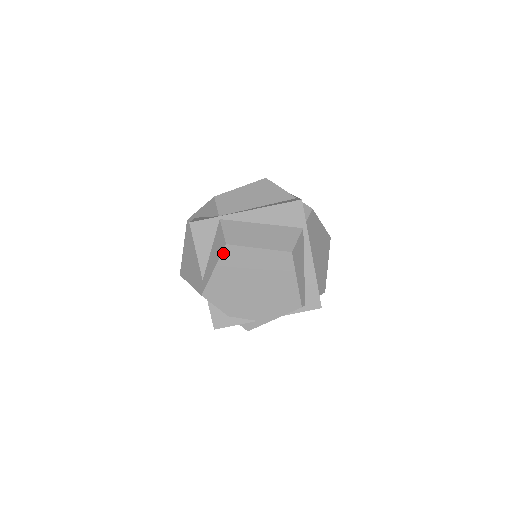
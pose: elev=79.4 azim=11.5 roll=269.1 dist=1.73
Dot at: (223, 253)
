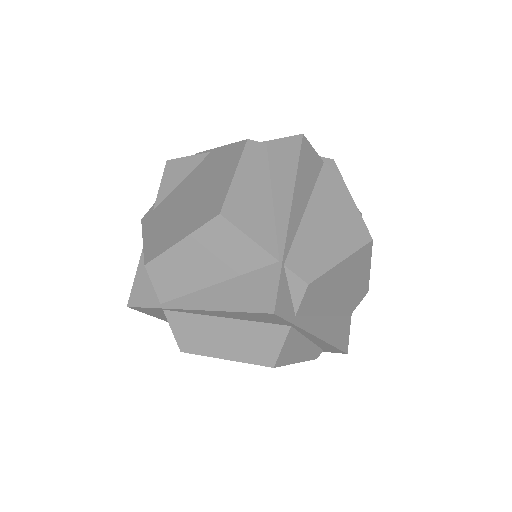
Dot at: occluded
